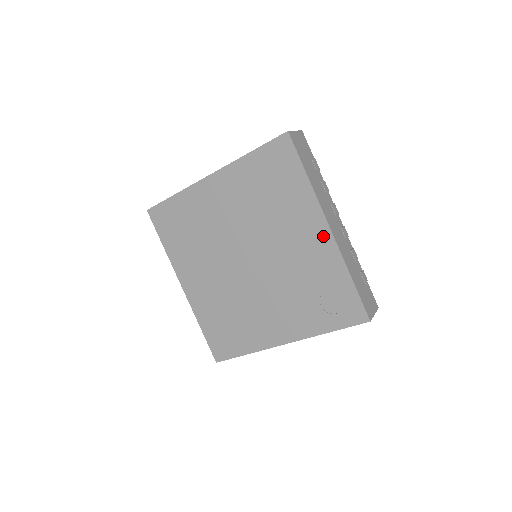
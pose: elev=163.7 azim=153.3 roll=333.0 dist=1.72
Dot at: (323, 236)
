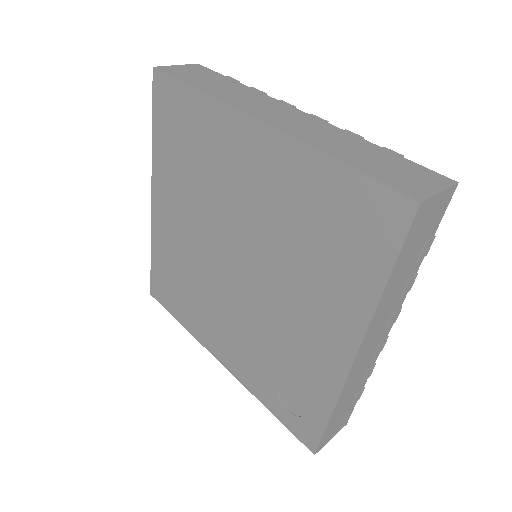
Dot at: (339, 354)
